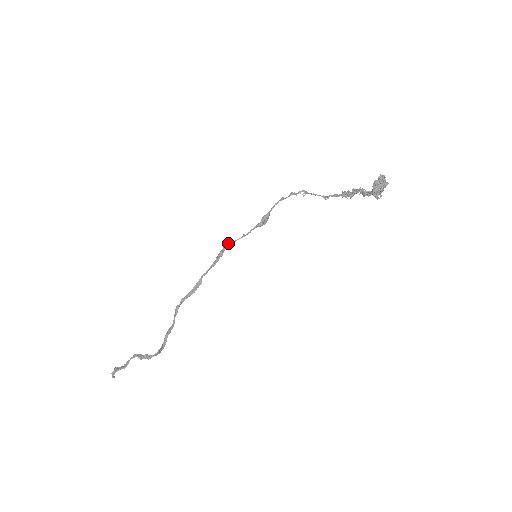
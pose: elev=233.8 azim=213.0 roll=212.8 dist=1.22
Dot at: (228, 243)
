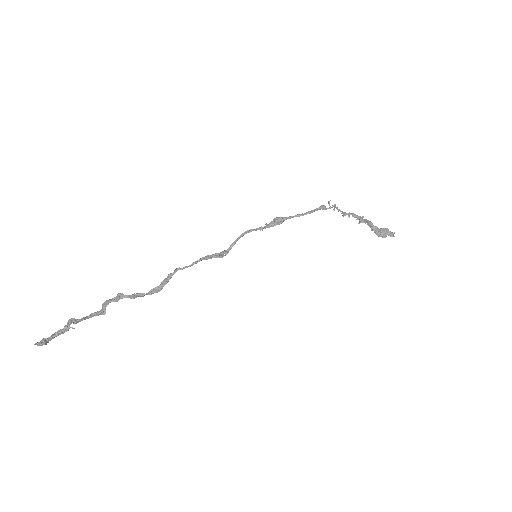
Dot at: occluded
